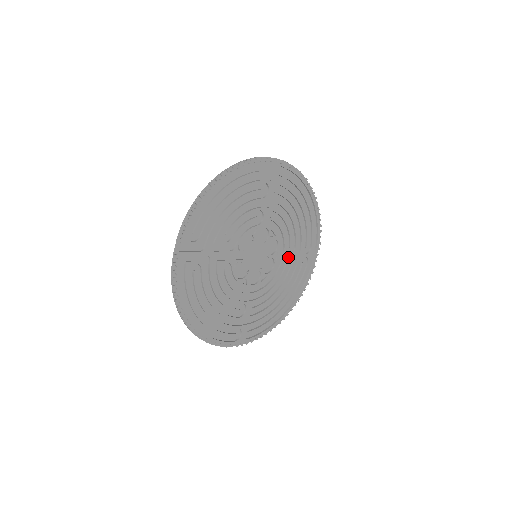
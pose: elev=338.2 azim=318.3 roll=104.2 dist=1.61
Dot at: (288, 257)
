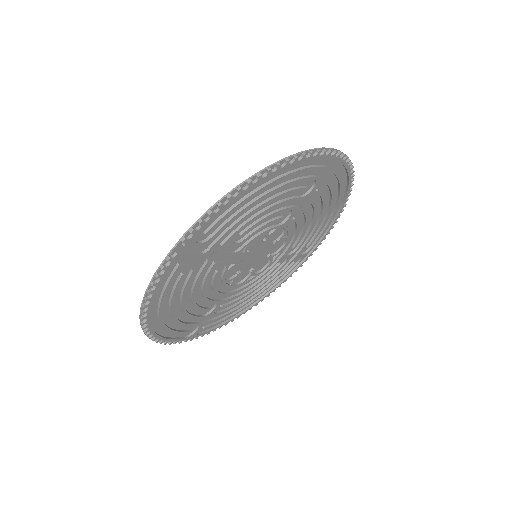
Dot at: occluded
